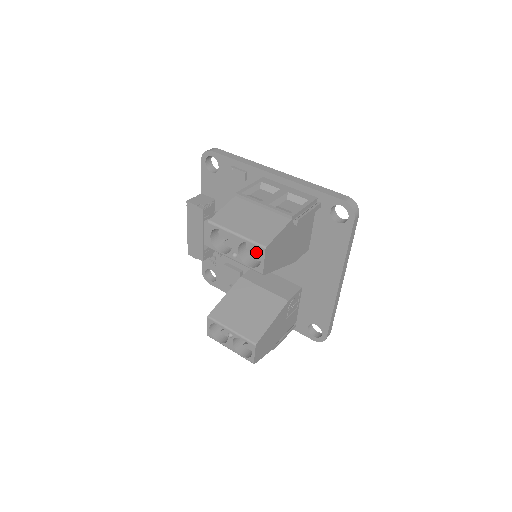
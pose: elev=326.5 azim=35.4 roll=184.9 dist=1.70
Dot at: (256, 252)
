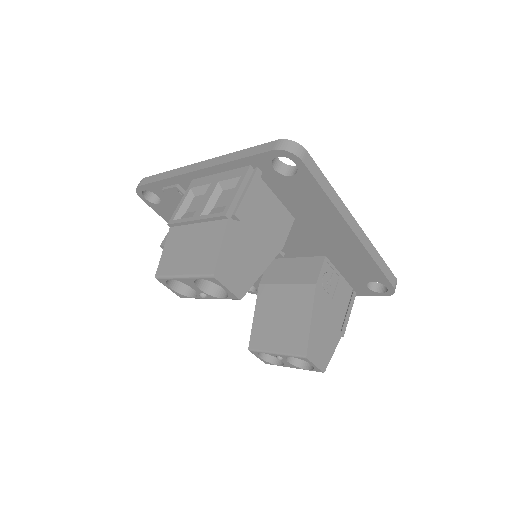
Dot at: occluded
